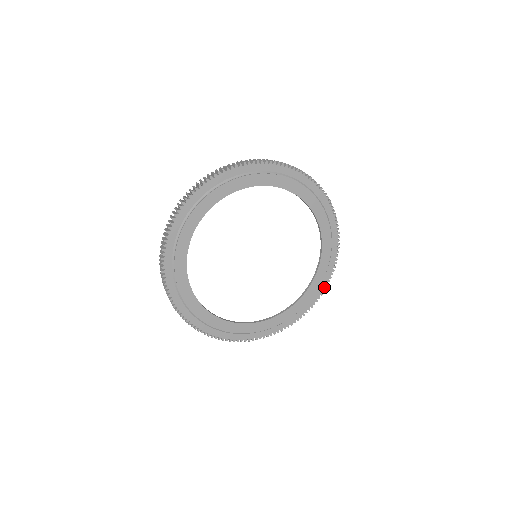
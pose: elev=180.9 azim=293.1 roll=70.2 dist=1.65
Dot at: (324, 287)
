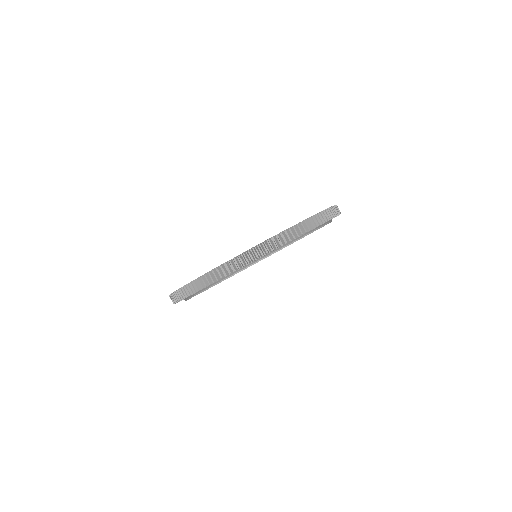
Dot at: occluded
